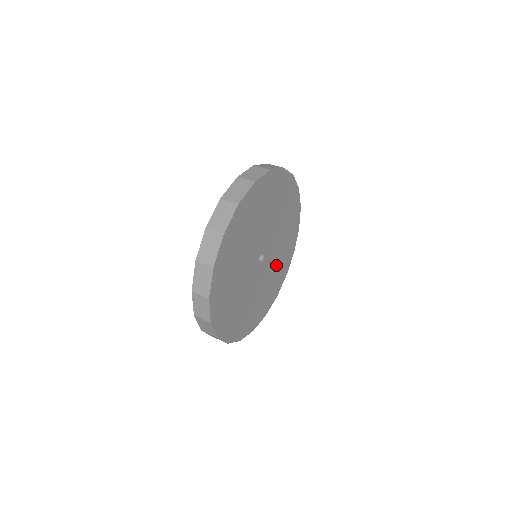
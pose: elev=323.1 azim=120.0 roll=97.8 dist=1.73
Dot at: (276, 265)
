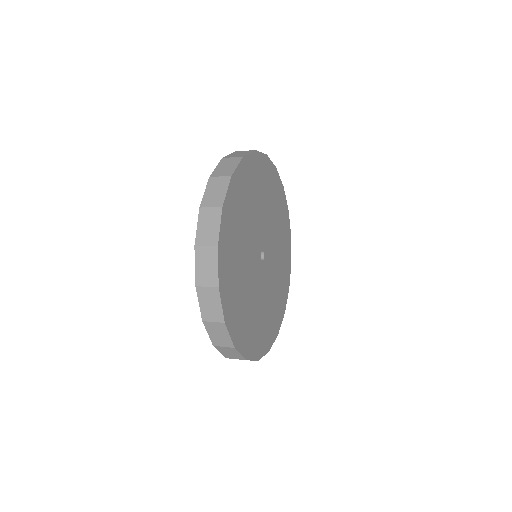
Dot at: (261, 310)
